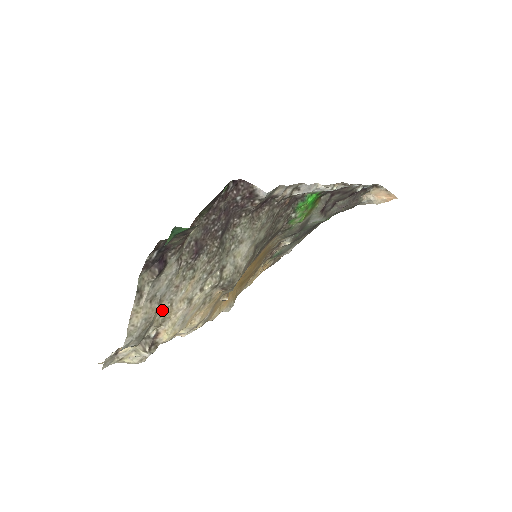
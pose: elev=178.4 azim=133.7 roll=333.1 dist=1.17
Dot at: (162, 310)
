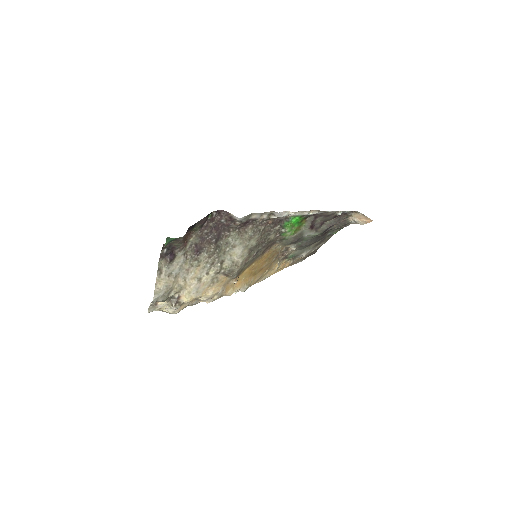
Dot at: (179, 283)
